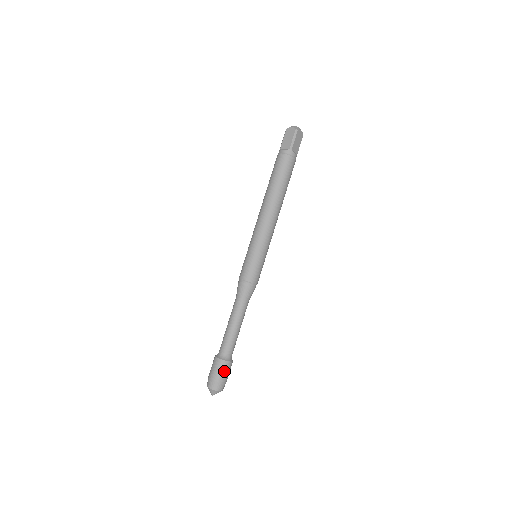
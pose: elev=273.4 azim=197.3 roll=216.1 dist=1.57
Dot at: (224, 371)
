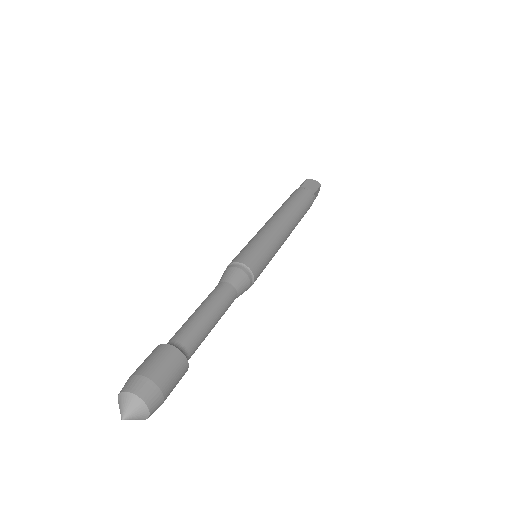
Dot at: (176, 375)
